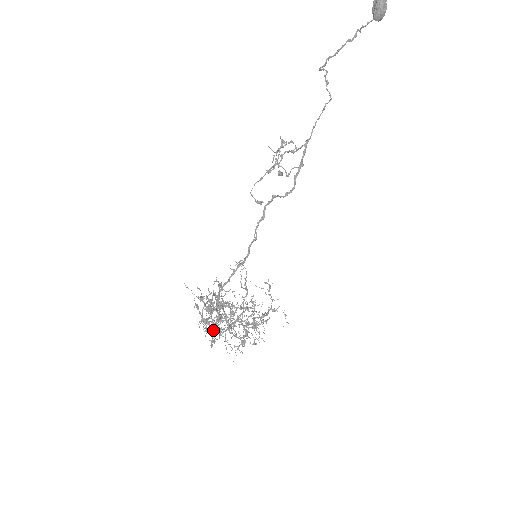
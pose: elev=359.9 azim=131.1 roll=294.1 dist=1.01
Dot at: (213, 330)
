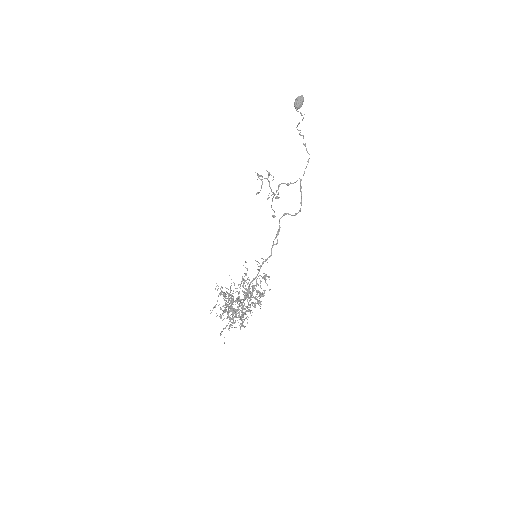
Dot at: occluded
